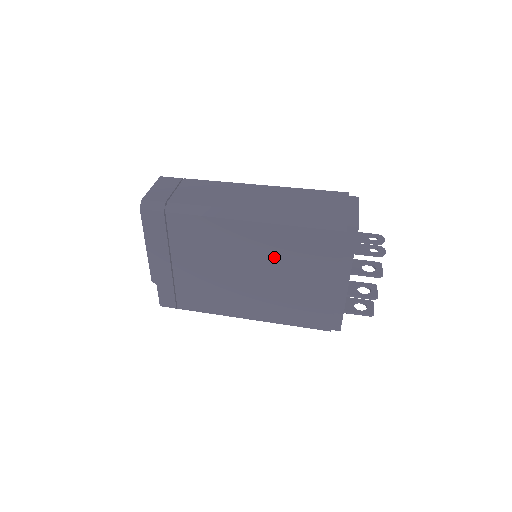
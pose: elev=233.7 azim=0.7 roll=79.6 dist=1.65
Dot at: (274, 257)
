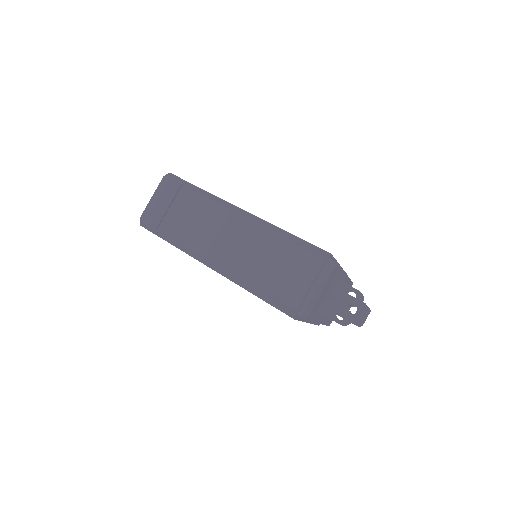
Dot at: occluded
